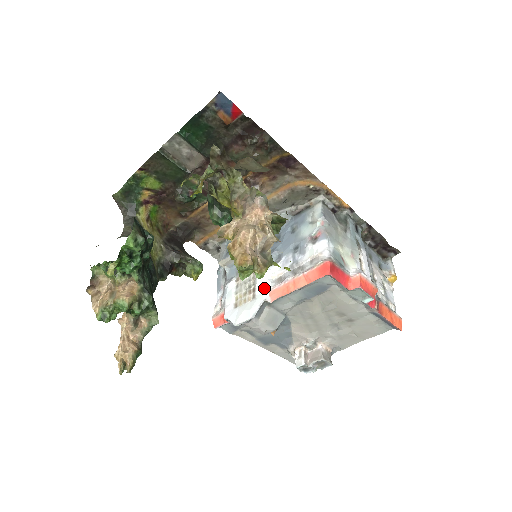
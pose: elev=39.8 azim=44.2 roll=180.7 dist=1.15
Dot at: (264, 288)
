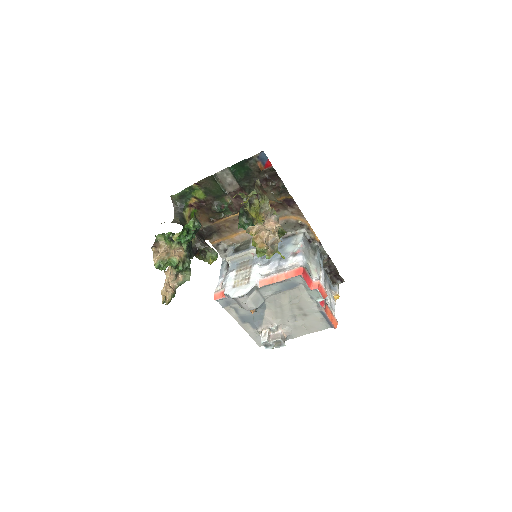
Dot at: (256, 278)
